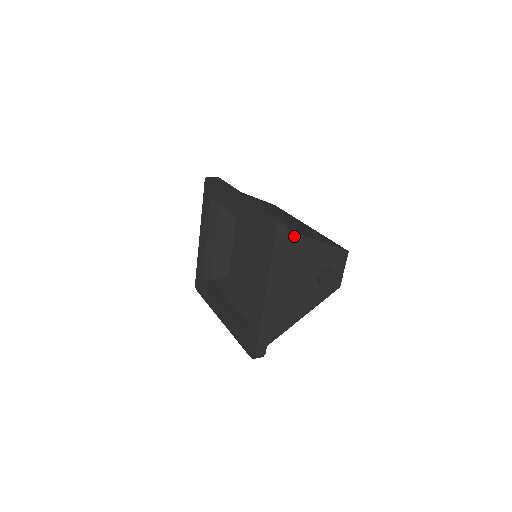
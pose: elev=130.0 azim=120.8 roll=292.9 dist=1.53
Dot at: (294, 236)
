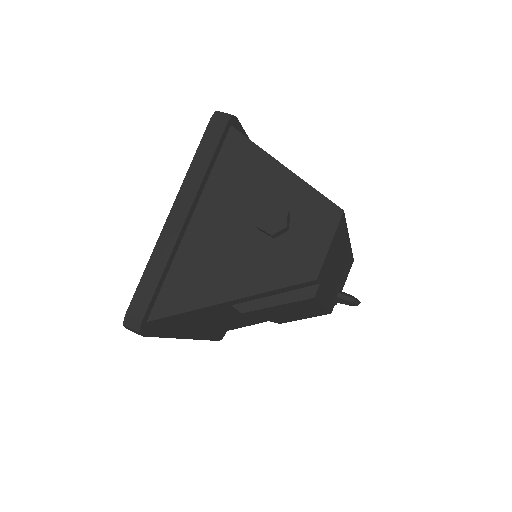
Dot at: (244, 142)
